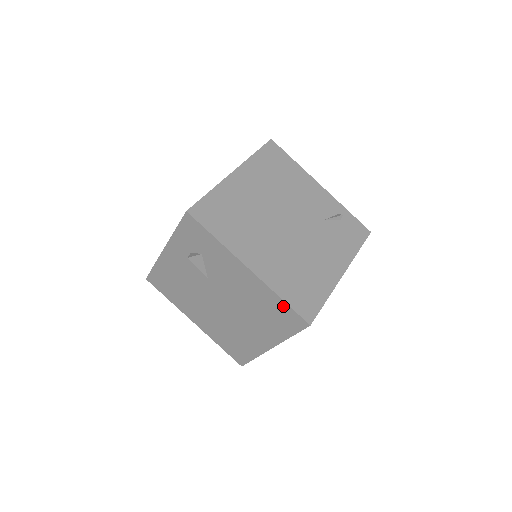
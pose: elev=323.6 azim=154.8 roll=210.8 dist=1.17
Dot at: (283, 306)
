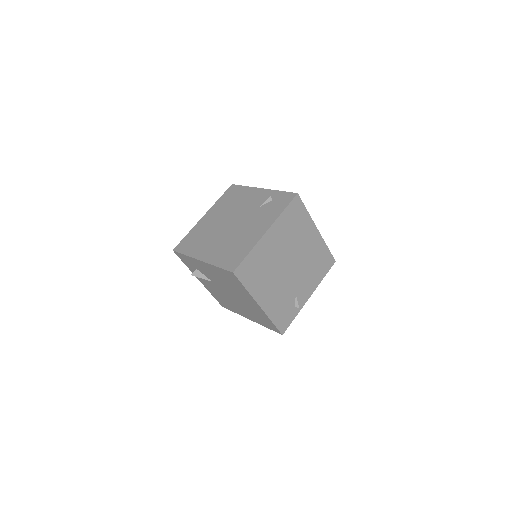
Dot at: (222, 271)
